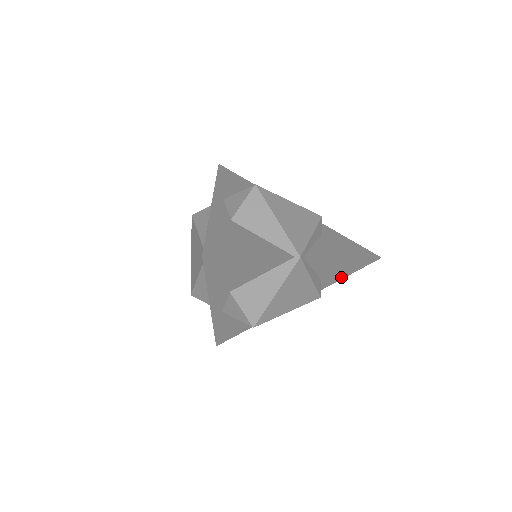
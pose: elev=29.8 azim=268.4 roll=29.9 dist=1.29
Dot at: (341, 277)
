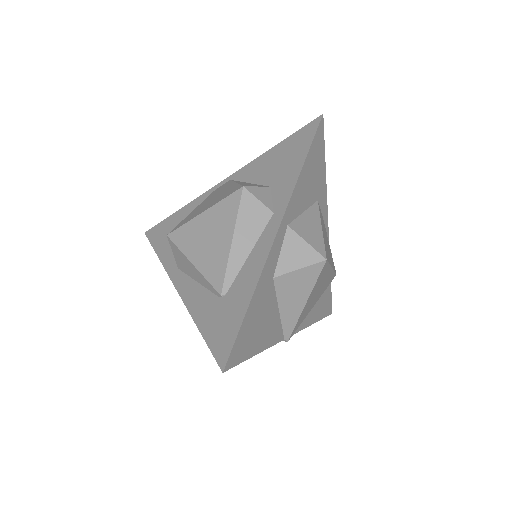
Dot at: occluded
